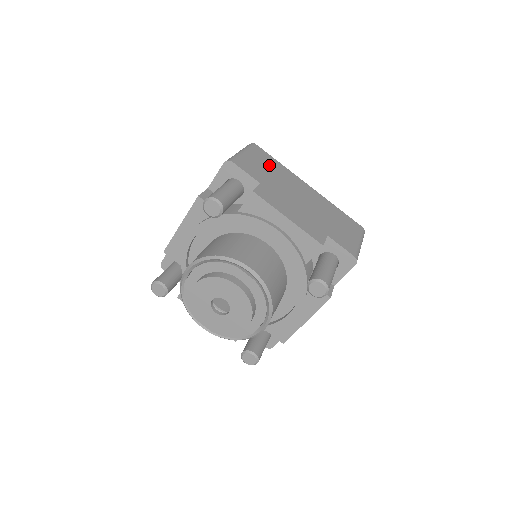
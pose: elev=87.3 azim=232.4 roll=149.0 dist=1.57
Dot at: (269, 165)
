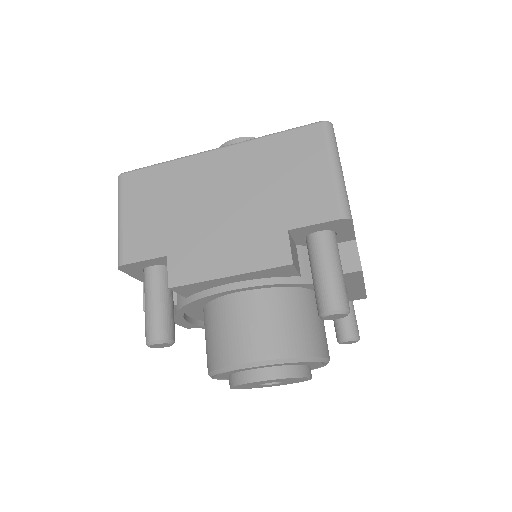
Dot at: (155, 194)
